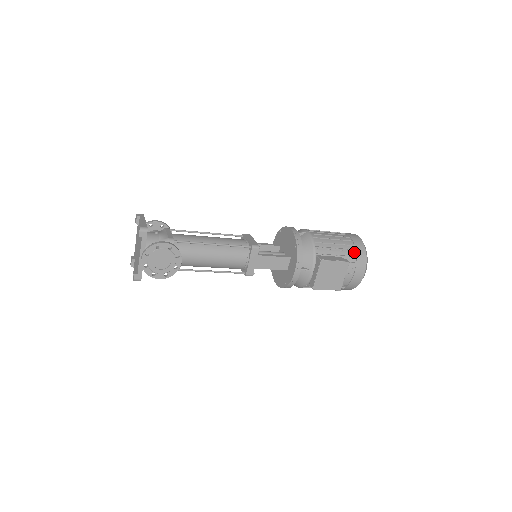
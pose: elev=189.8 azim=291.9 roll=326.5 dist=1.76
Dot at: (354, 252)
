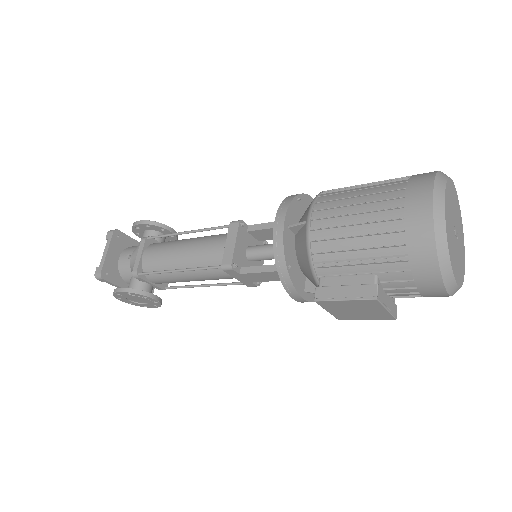
Dot at: (405, 261)
